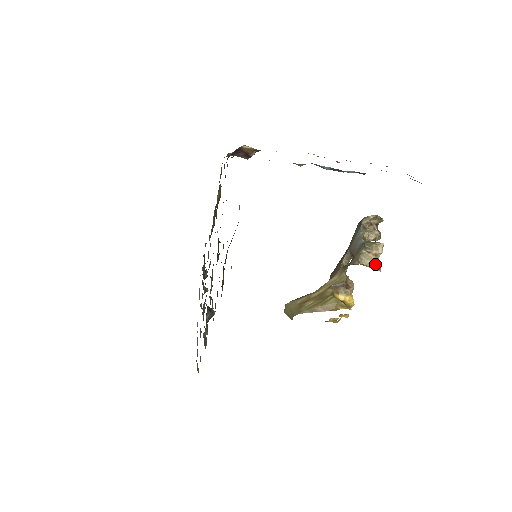
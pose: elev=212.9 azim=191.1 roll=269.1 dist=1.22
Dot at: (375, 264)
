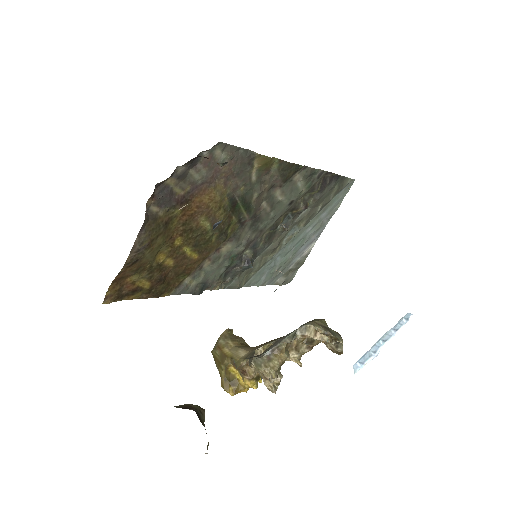
Dot at: (266, 383)
